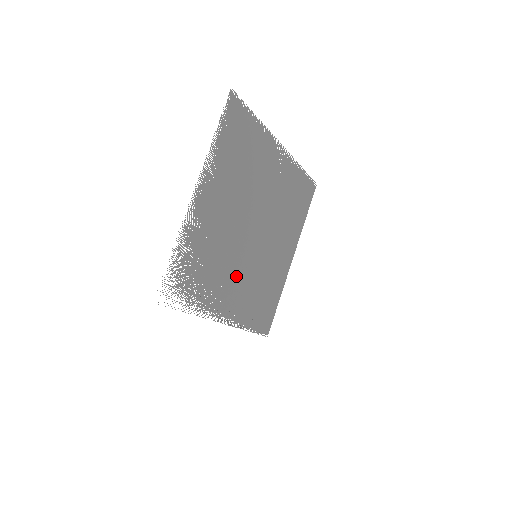
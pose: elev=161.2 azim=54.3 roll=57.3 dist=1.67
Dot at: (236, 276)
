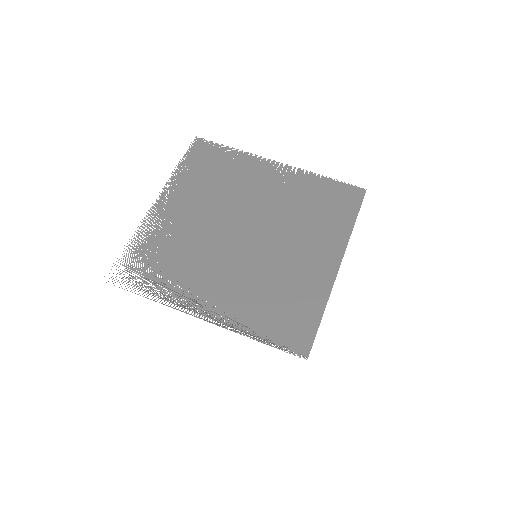
Dot at: (223, 273)
